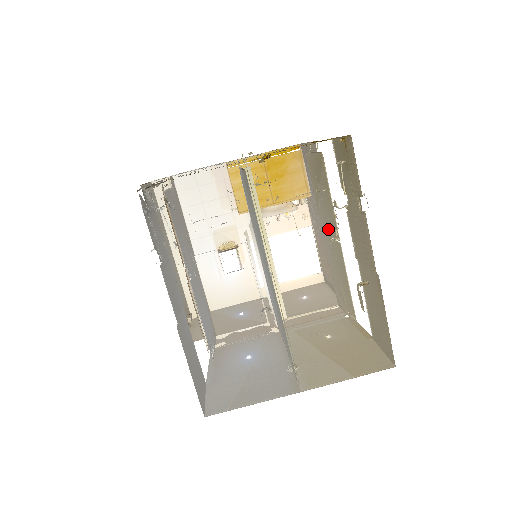
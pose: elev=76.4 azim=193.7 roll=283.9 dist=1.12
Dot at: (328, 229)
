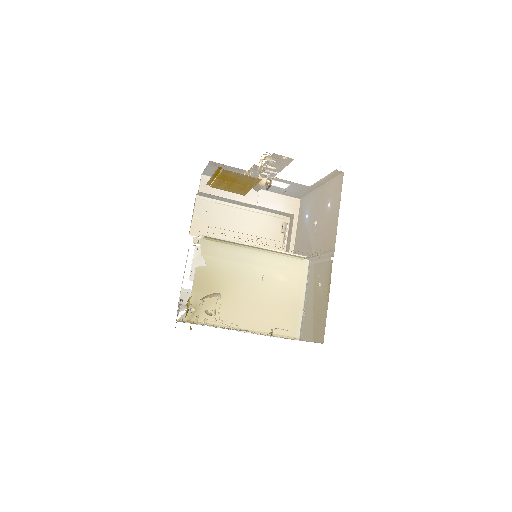
Dot at: occluded
